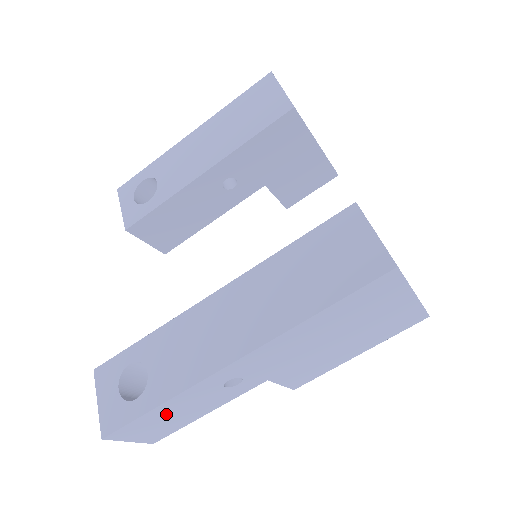
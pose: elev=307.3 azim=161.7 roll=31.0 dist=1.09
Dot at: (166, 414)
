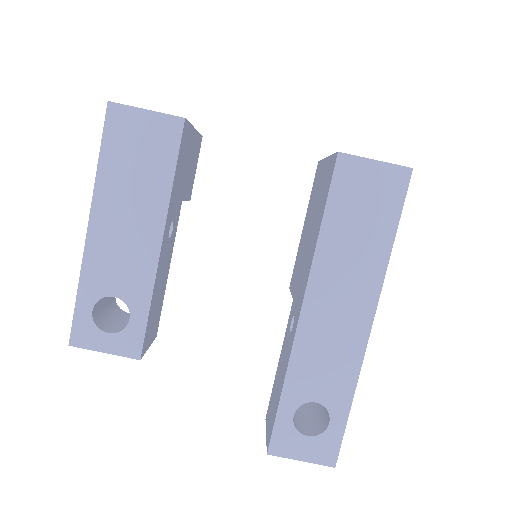
Dot at: occluded
